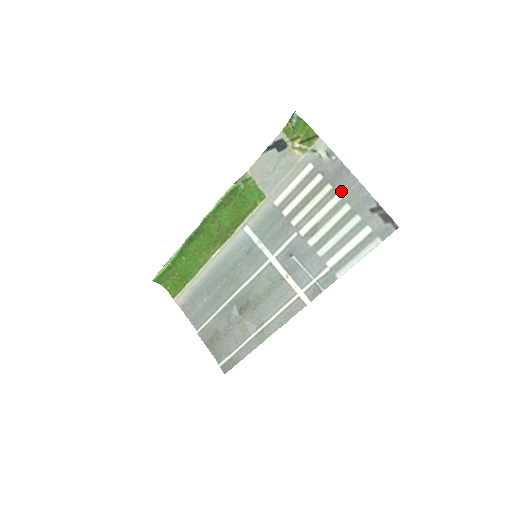
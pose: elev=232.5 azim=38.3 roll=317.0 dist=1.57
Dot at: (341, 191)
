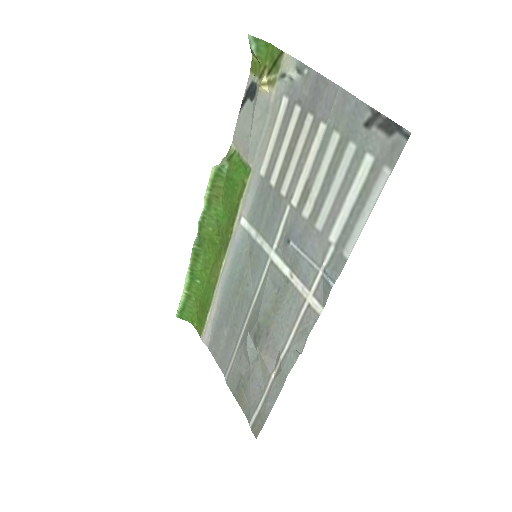
Dot at: (324, 116)
